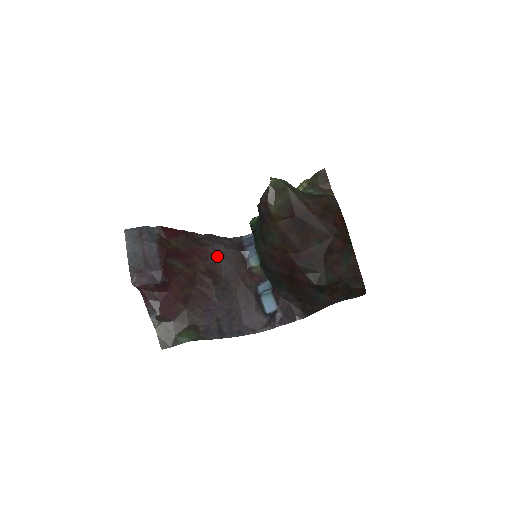
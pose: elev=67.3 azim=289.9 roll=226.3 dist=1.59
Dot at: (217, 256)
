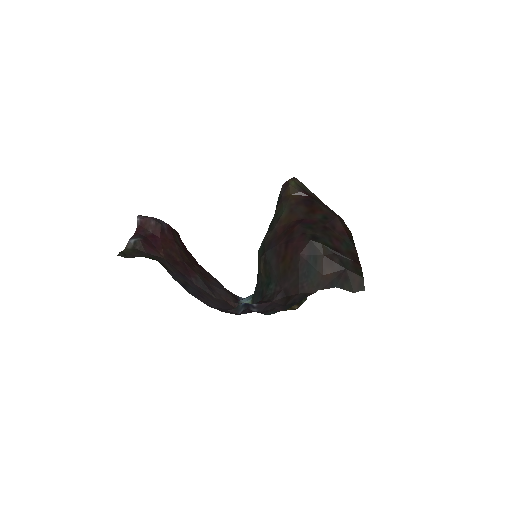
Dot at: (213, 279)
